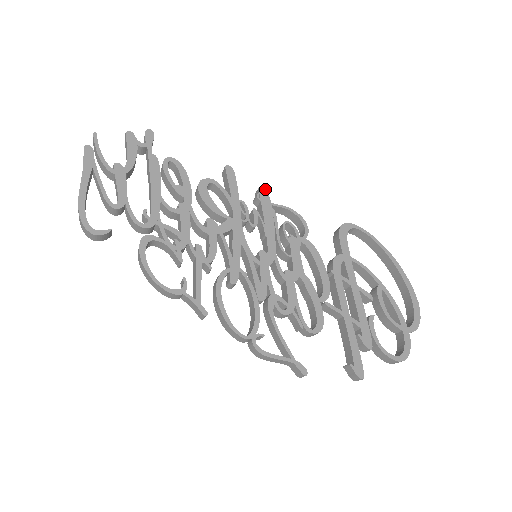
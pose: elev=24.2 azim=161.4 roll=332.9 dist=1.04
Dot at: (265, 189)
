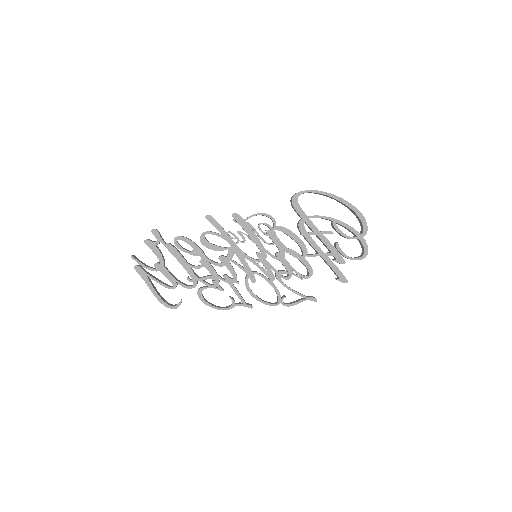
Dot at: (235, 213)
